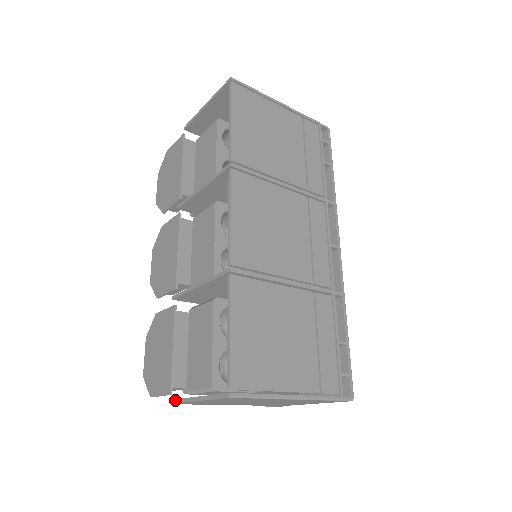
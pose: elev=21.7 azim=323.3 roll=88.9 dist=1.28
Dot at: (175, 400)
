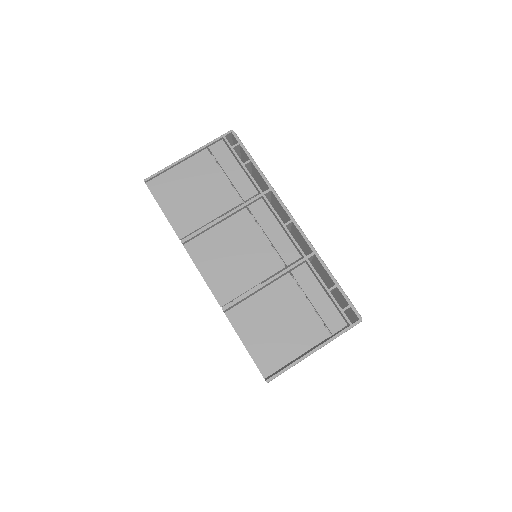
Dot at: occluded
